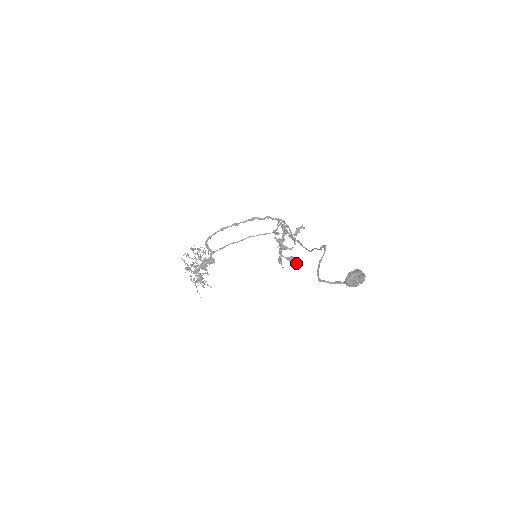
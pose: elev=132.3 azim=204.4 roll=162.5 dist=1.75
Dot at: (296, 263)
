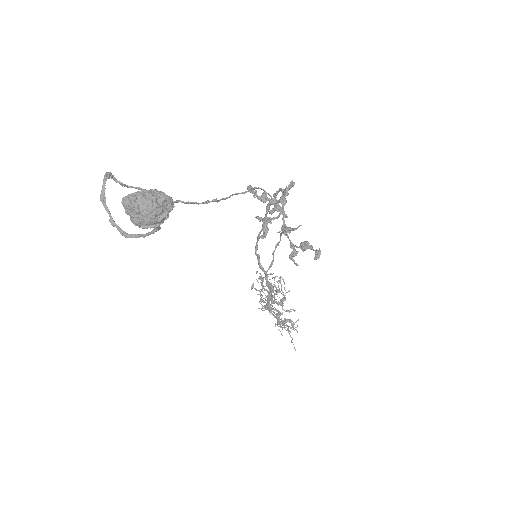
Dot at: (316, 252)
